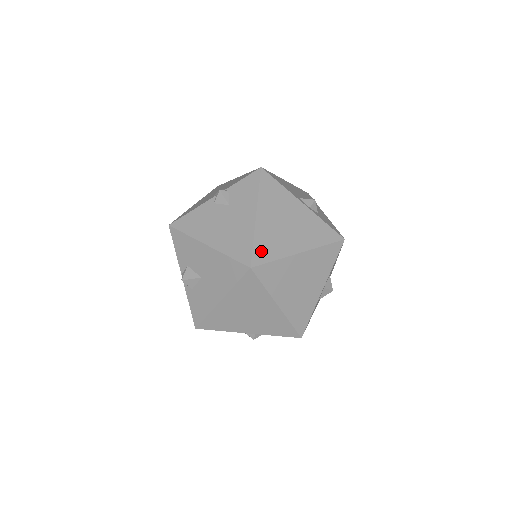
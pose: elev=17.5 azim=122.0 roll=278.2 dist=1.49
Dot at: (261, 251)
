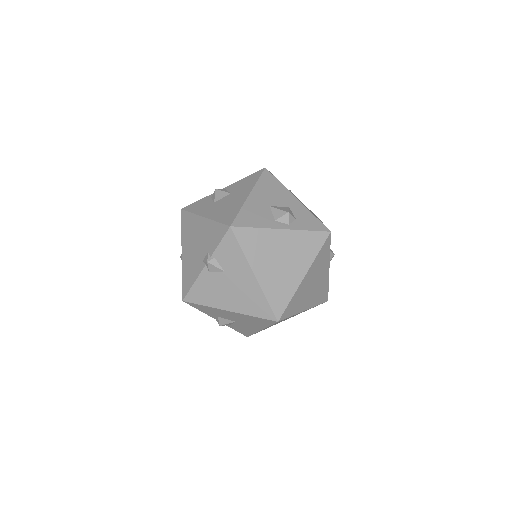
Dot at: (277, 302)
